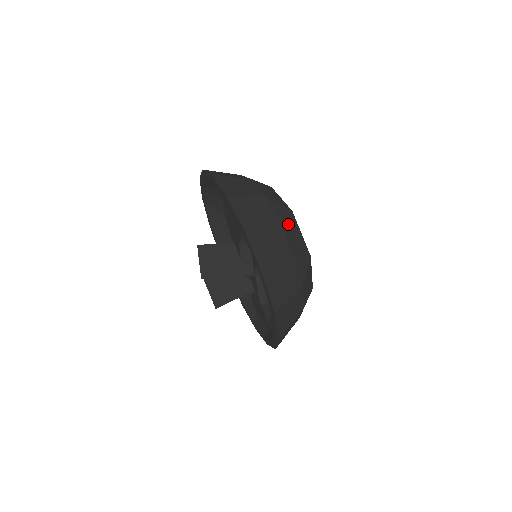
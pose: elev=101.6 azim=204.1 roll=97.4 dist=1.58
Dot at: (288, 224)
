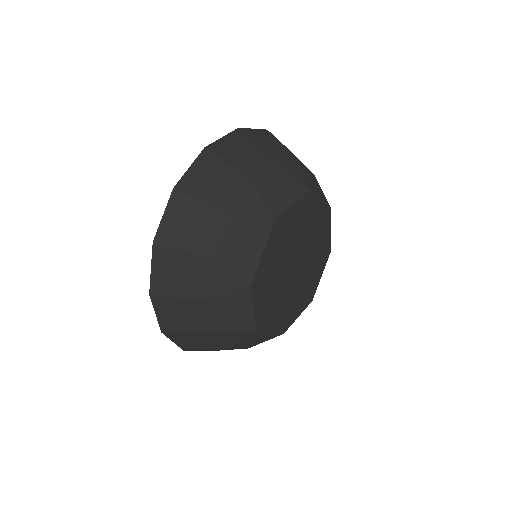
Dot at: (245, 225)
